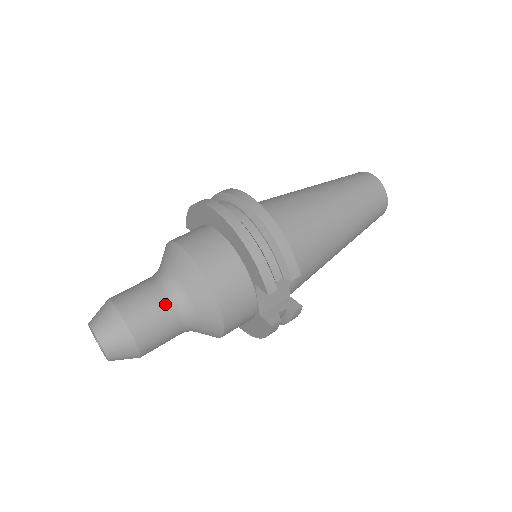
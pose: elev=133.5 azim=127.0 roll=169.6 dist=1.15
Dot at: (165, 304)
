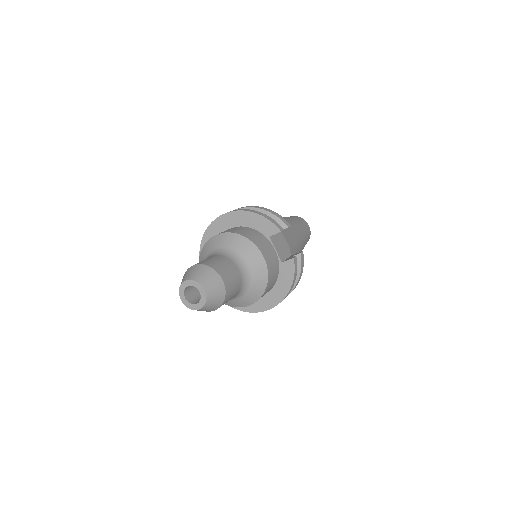
Dot at: (224, 258)
